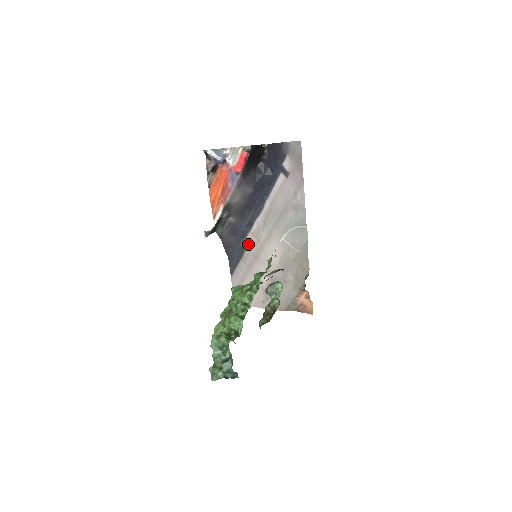
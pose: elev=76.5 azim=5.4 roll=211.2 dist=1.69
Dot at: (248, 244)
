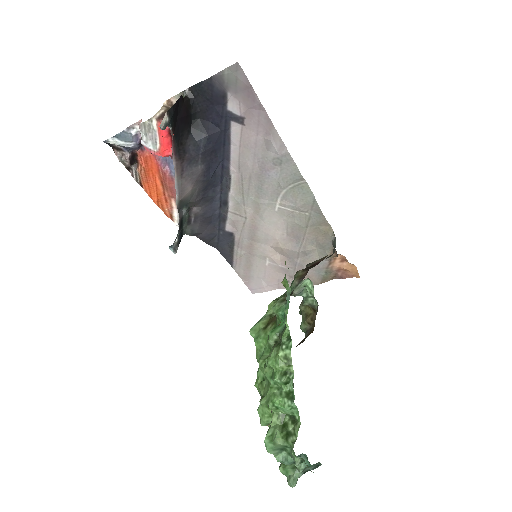
Dot at: (234, 227)
